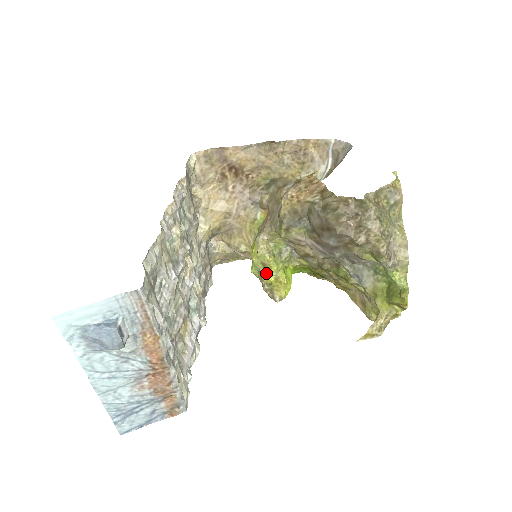
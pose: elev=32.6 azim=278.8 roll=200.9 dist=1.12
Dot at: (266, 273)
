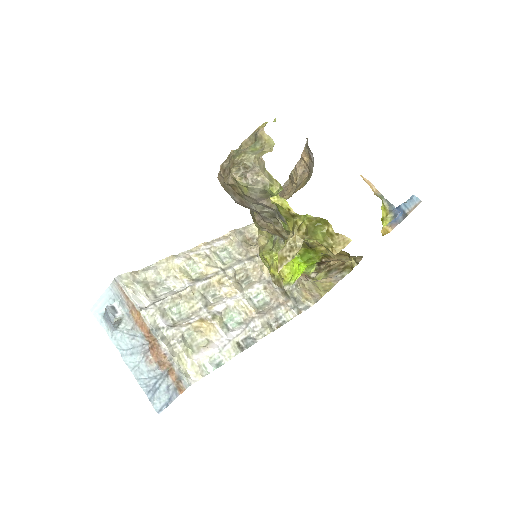
Dot at: occluded
